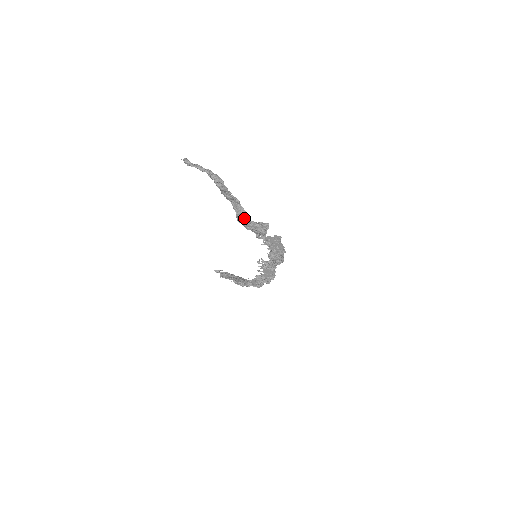
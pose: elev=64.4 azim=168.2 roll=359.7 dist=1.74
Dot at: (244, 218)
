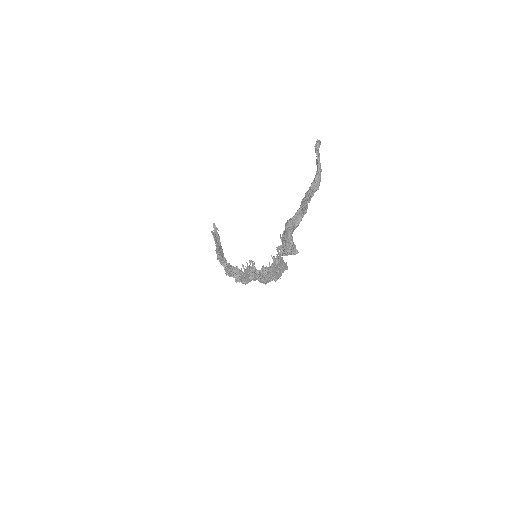
Dot at: (292, 227)
